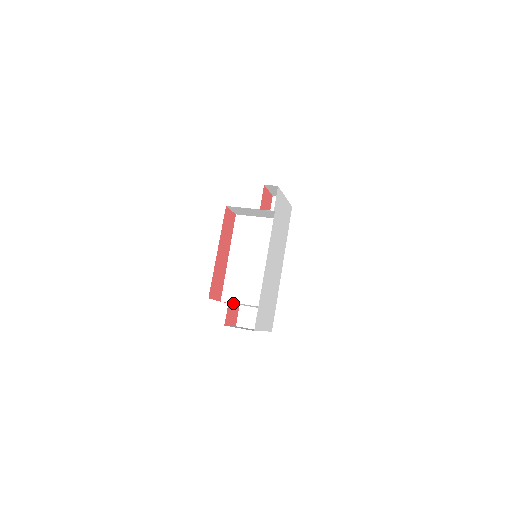
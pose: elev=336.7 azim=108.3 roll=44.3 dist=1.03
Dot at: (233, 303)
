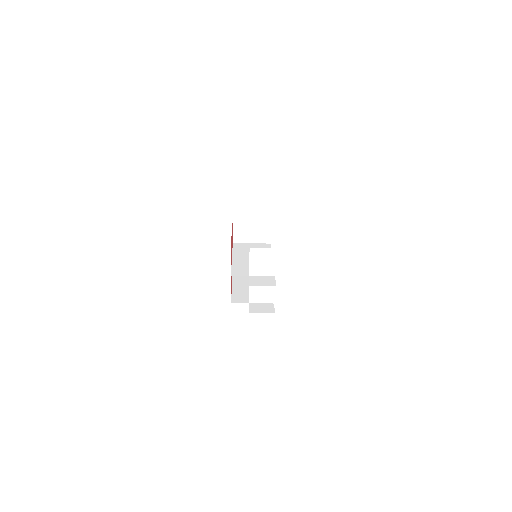
Dot at: (249, 260)
